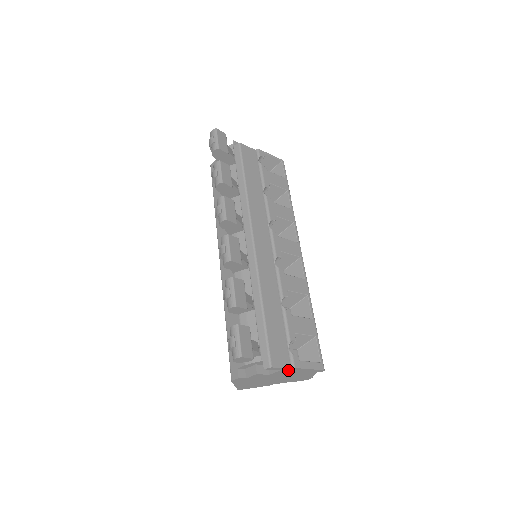
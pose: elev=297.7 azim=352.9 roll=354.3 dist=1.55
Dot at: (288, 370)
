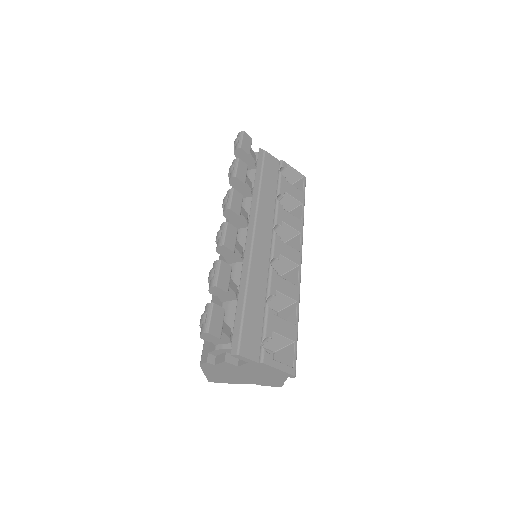
Dot at: (256, 365)
